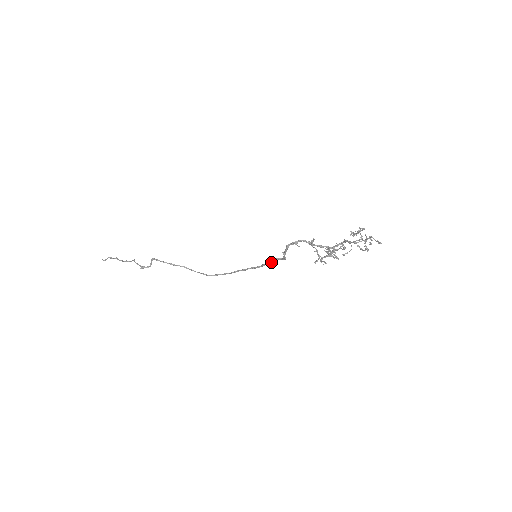
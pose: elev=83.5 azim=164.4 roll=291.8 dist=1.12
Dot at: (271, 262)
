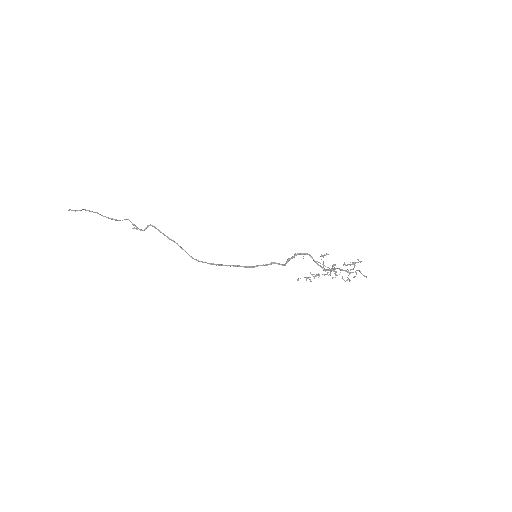
Dot at: (271, 264)
